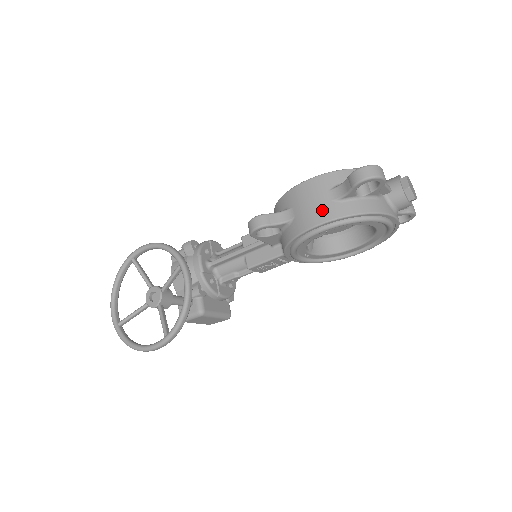
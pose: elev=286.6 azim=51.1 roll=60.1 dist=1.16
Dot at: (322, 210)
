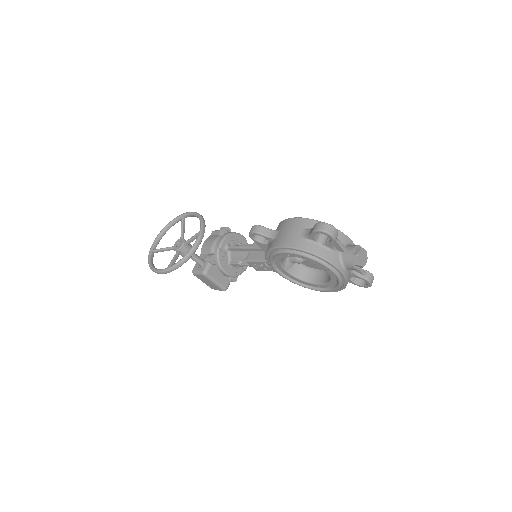
Dot at: (291, 239)
